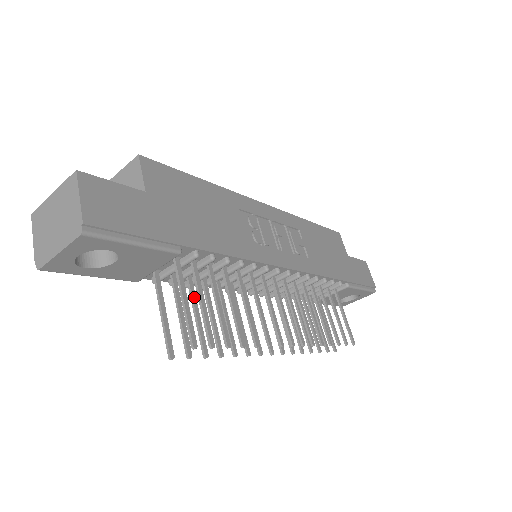
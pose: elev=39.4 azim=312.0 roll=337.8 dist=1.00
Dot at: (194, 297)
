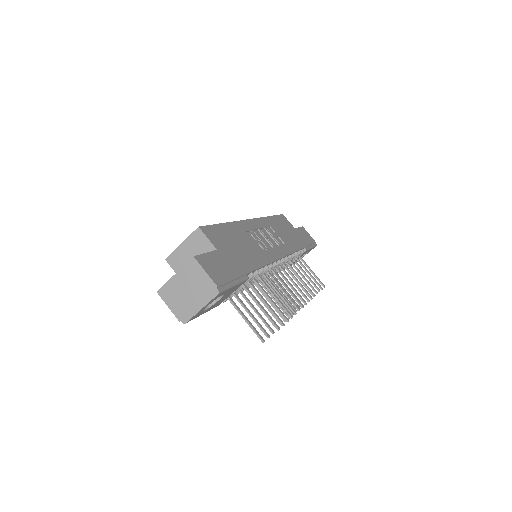
Dot at: (248, 300)
